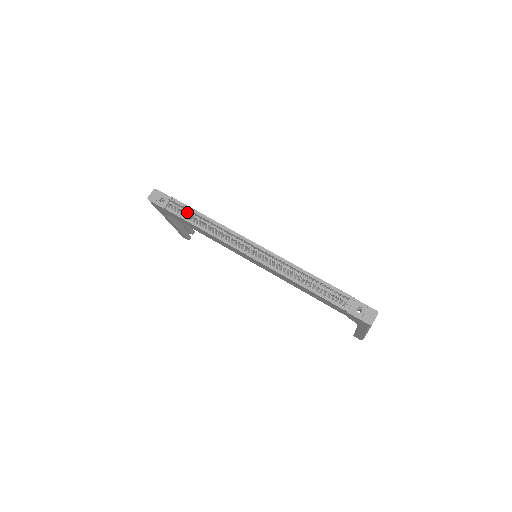
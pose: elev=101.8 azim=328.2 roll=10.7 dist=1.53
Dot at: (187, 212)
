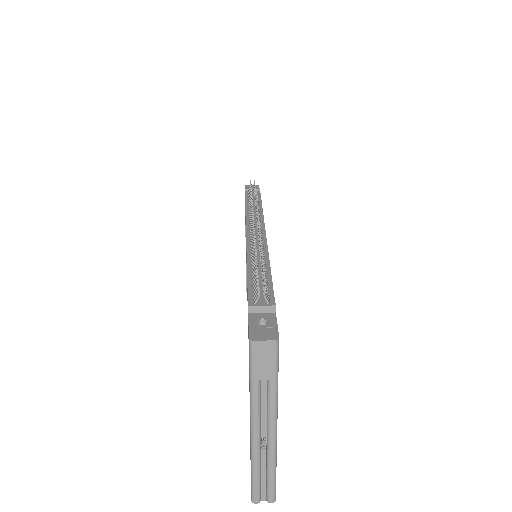
Dot at: (254, 196)
